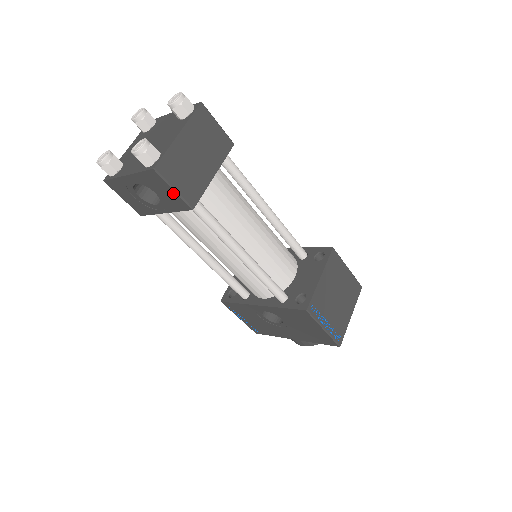
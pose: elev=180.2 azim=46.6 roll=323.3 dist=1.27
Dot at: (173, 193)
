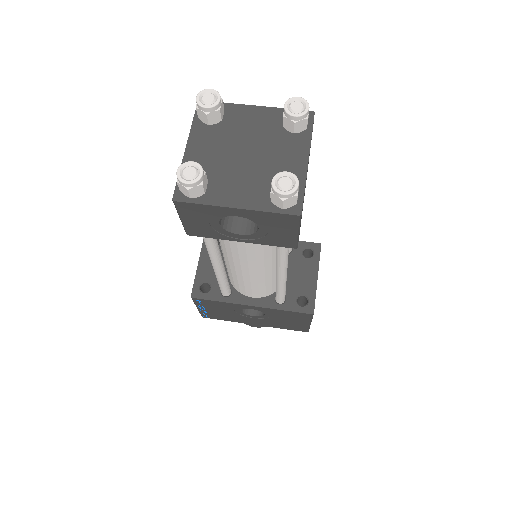
Dot at: (292, 235)
